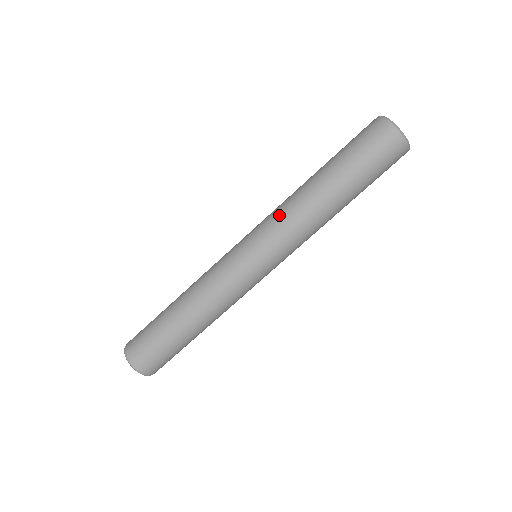
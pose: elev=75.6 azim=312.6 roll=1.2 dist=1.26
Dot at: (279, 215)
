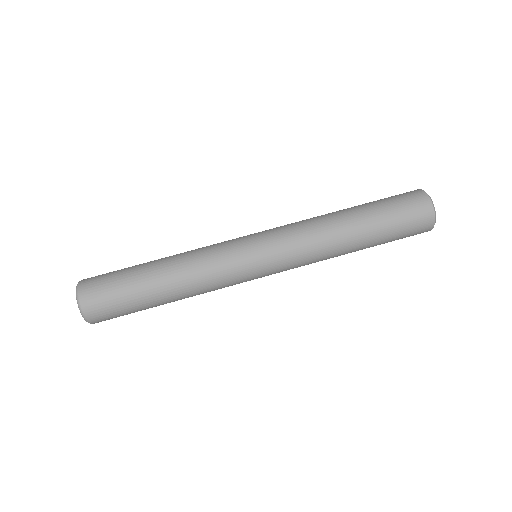
Dot at: occluded
